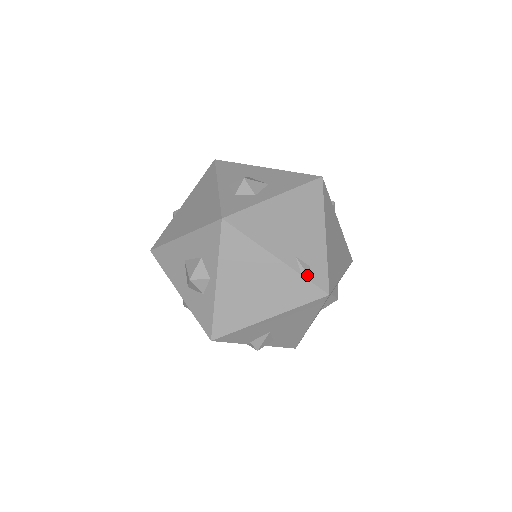
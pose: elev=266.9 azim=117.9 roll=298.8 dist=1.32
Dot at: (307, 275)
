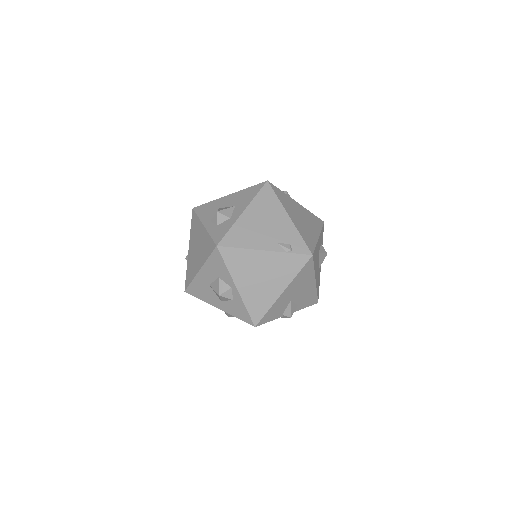
Dot at: (291, 251)
